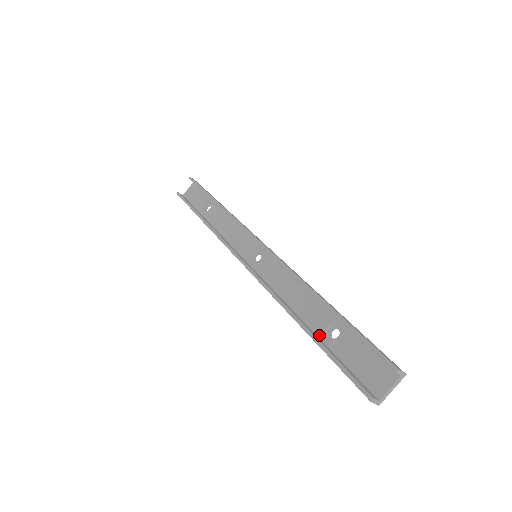
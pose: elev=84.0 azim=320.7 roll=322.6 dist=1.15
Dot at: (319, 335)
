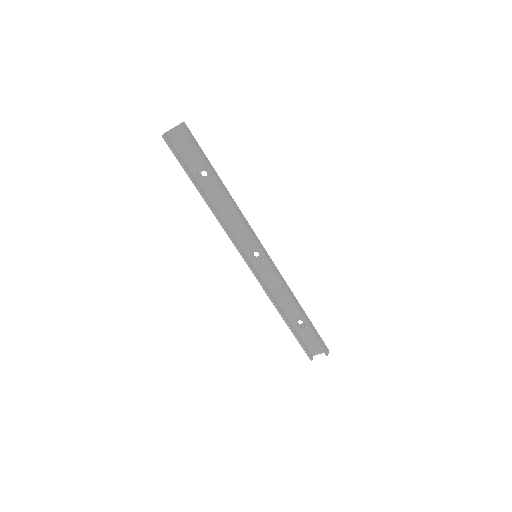
Dot at: (292, 322)
